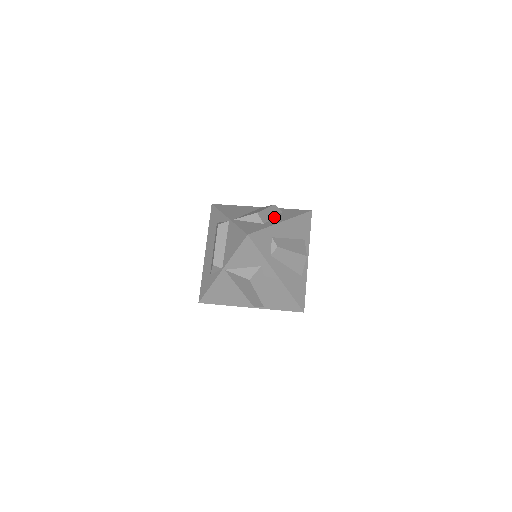
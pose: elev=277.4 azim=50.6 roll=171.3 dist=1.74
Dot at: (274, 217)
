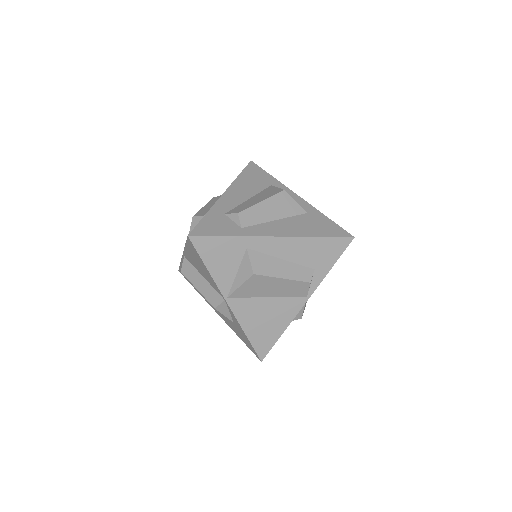
Dot at: occluded
